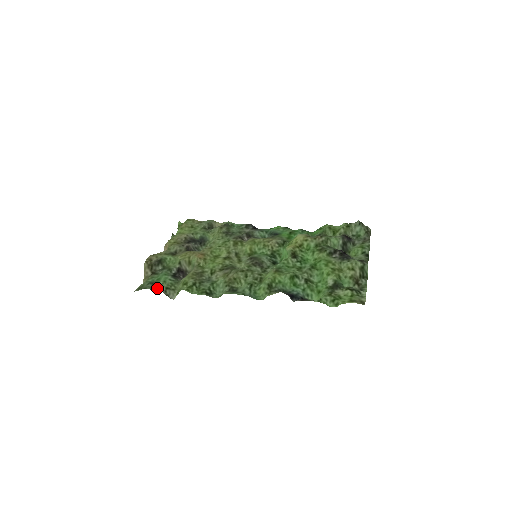
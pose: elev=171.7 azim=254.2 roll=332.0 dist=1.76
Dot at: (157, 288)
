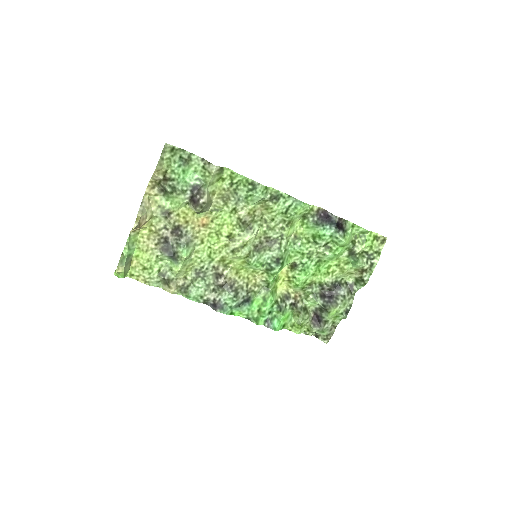
Dot at: (195, 159)
